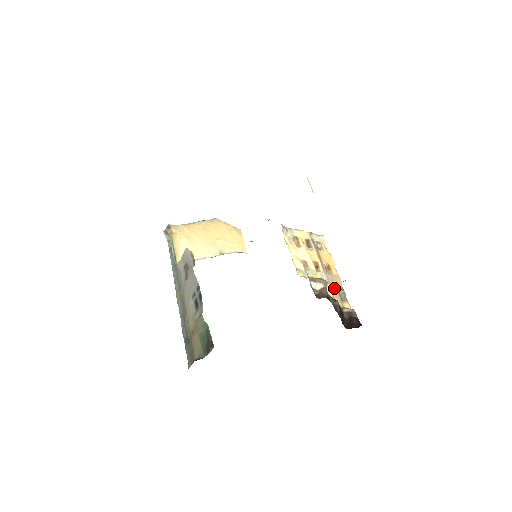
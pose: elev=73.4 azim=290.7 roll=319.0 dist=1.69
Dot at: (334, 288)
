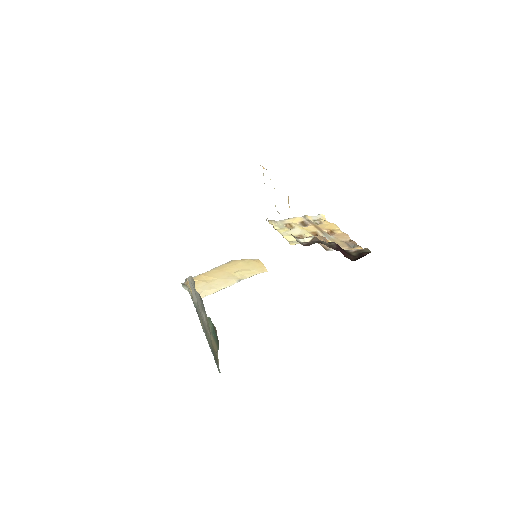
Dot at: (339, 242)
